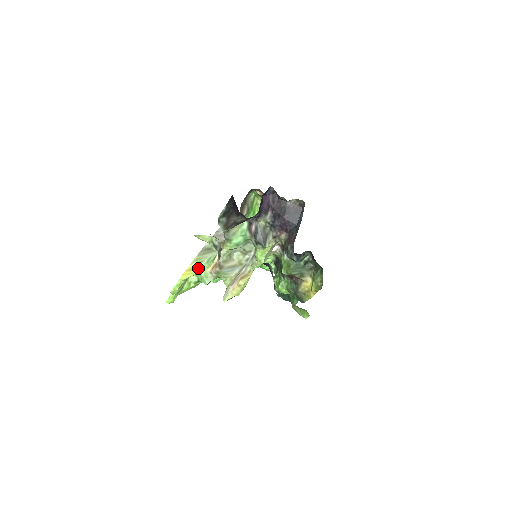
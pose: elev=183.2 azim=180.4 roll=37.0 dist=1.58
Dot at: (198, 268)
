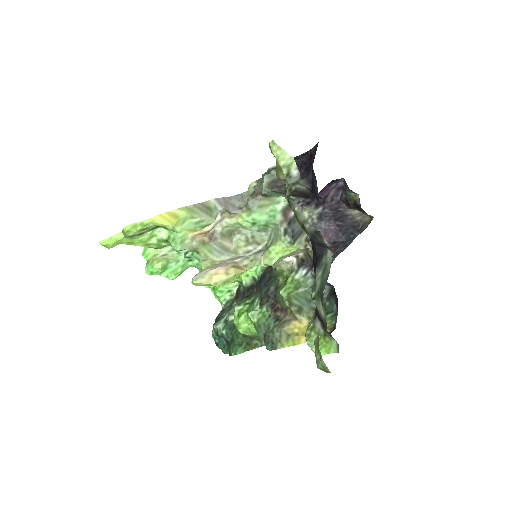
Dot at: (183, 221)
